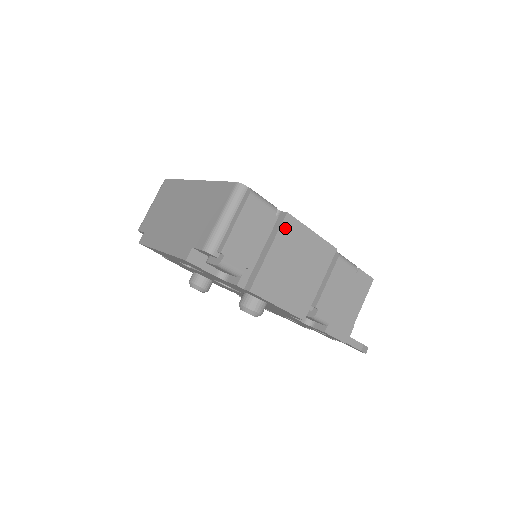
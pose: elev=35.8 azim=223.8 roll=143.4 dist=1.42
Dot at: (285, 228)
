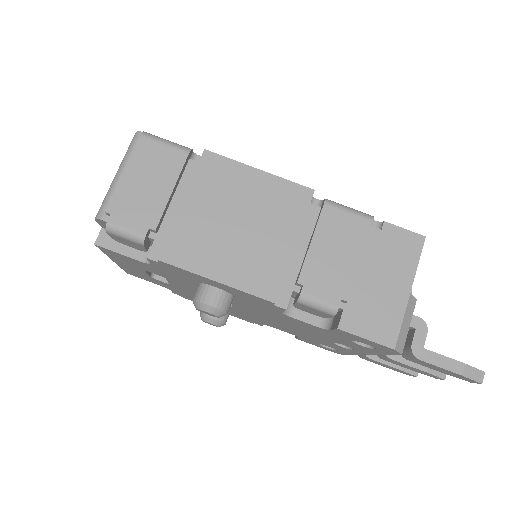
Dot at: (205, 170)
